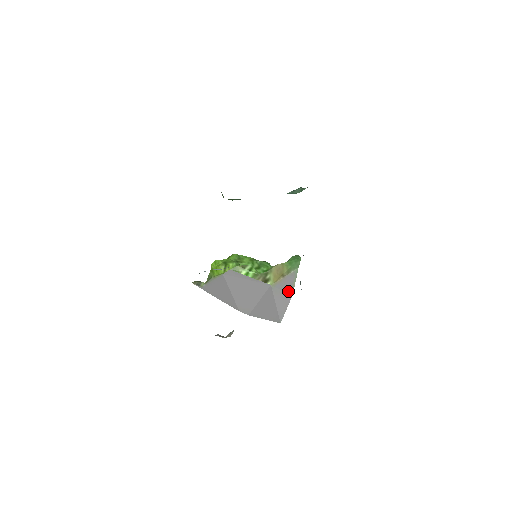
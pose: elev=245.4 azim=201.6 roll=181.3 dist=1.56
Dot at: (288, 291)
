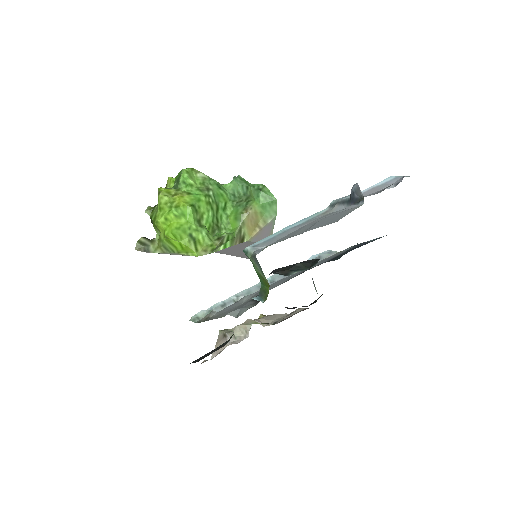
Dot at: occluded
